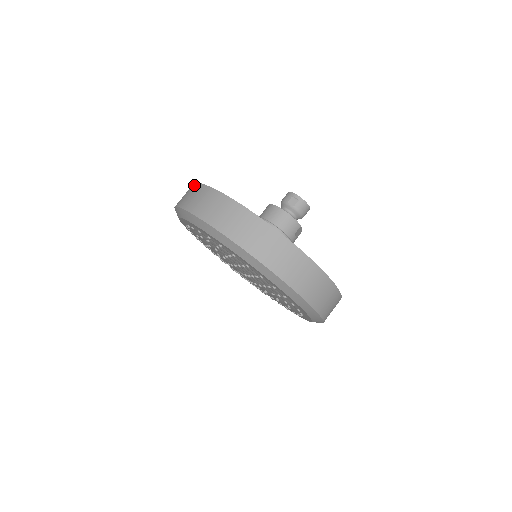
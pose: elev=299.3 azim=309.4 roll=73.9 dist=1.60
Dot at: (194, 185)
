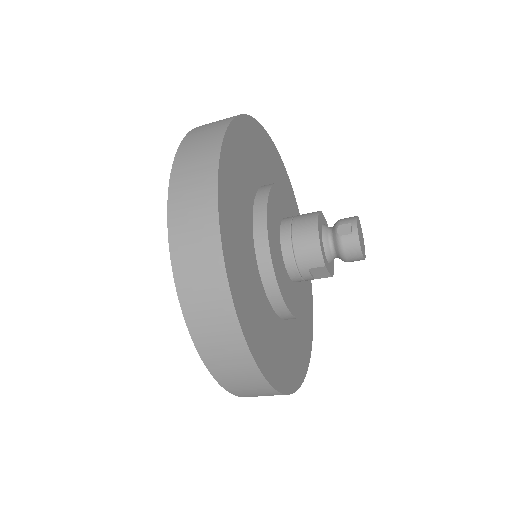
Dot at: occluded
